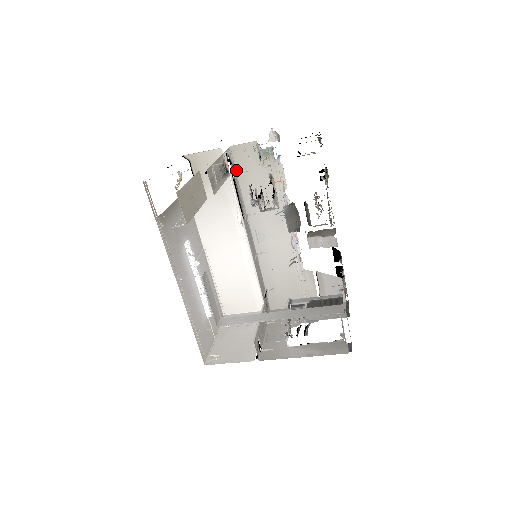
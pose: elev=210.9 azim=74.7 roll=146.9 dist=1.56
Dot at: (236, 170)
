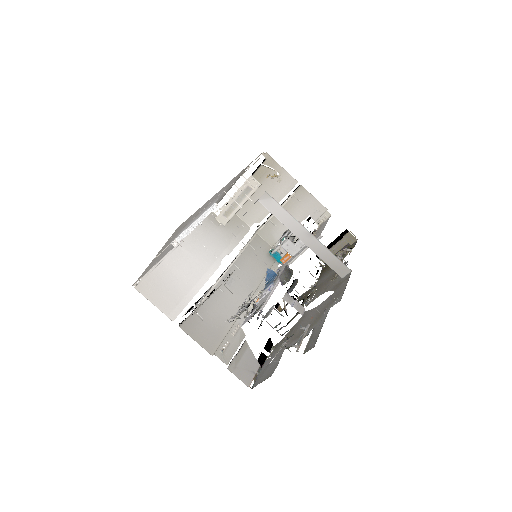
Dot at: occluded
